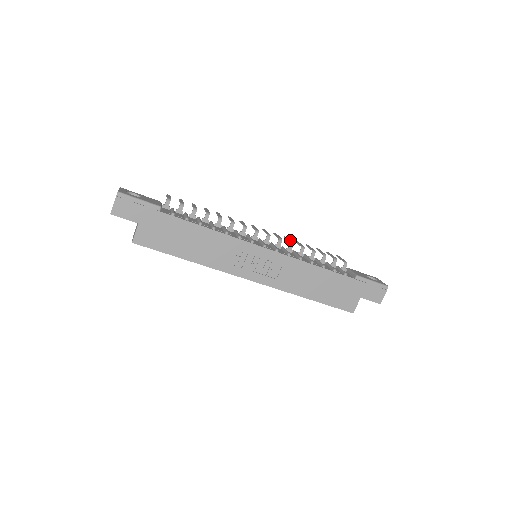
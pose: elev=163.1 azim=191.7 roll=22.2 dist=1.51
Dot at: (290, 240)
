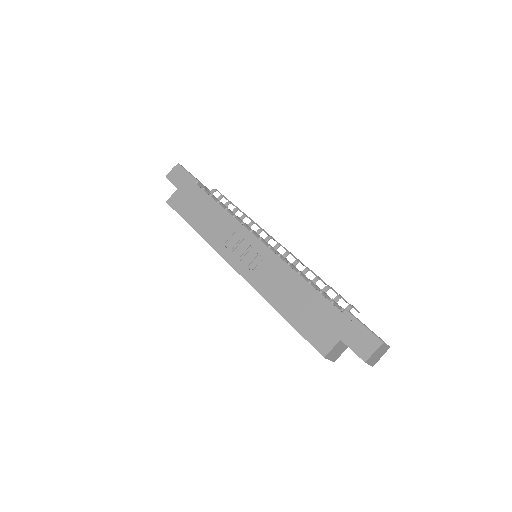
Dot at: occluded
